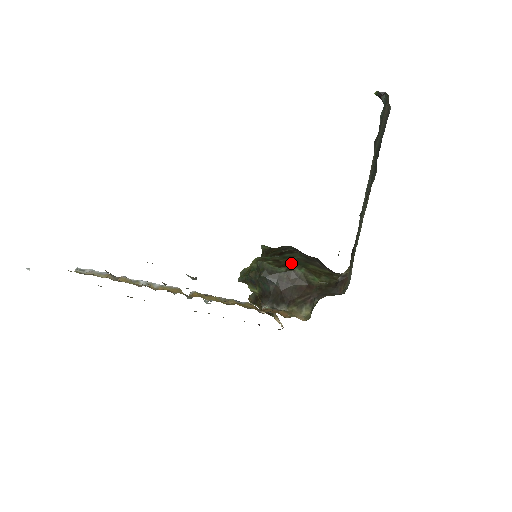
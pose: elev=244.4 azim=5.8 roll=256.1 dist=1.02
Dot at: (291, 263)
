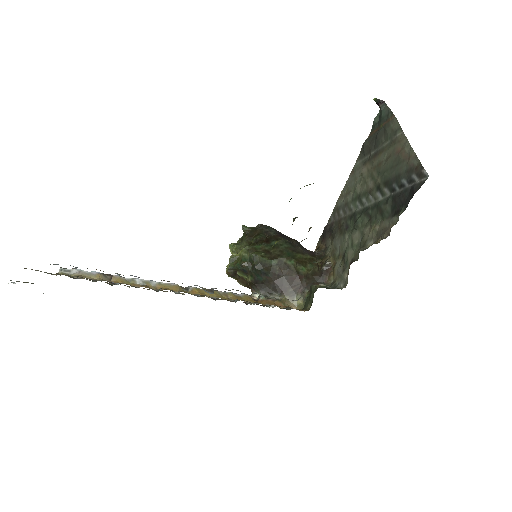
Dot at: (281, 254)
